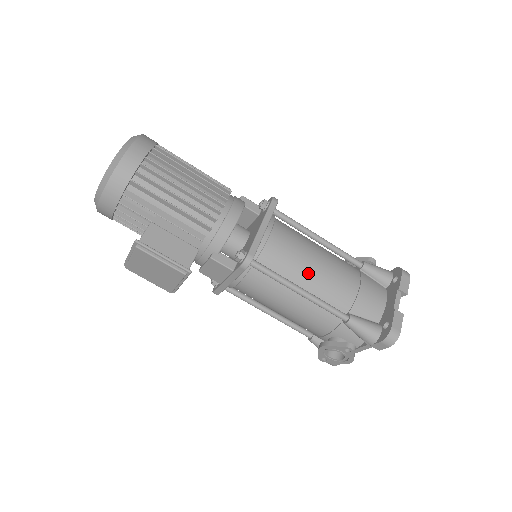
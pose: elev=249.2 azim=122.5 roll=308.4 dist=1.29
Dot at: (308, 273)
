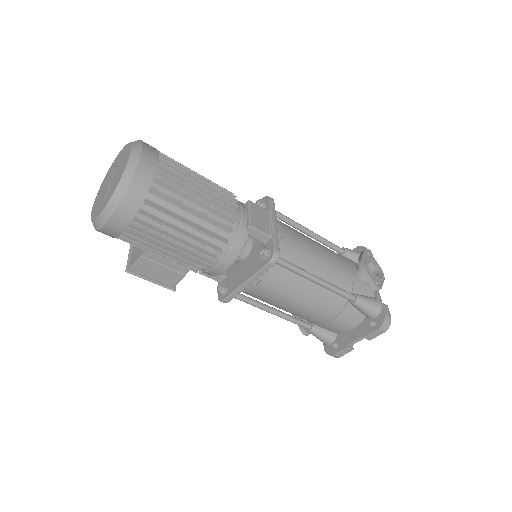
Dot at: (284, 307)
